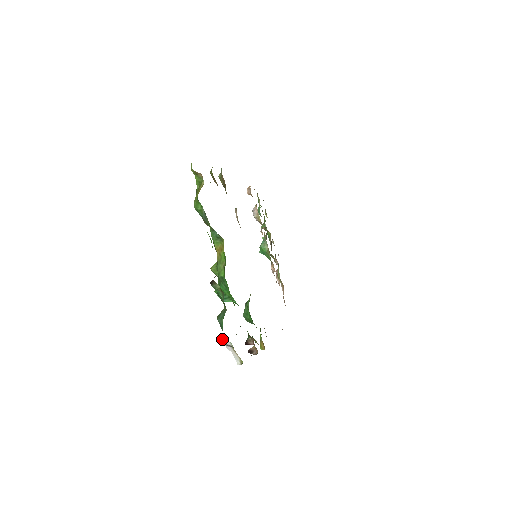
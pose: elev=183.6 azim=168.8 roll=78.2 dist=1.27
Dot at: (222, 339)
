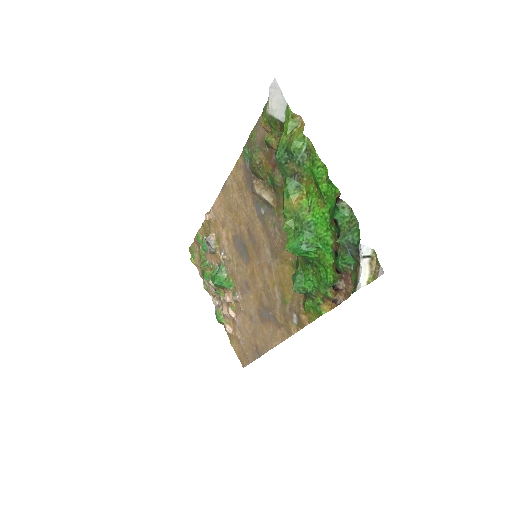
Dot at: (362, 249)
